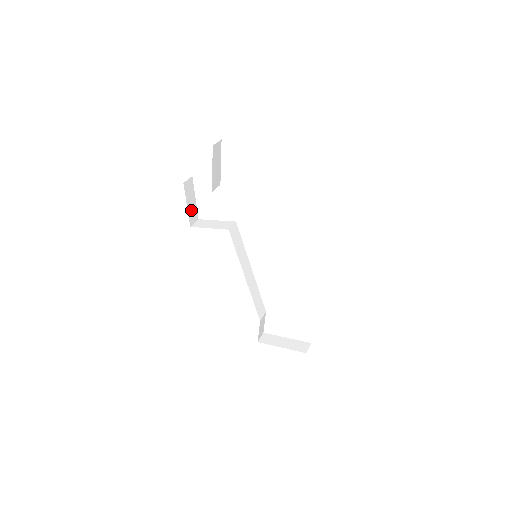
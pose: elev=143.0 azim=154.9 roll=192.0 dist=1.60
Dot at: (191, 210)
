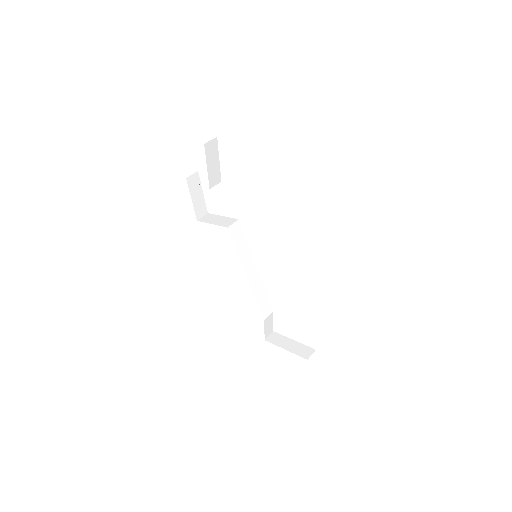
Dot at: (198, 204)
